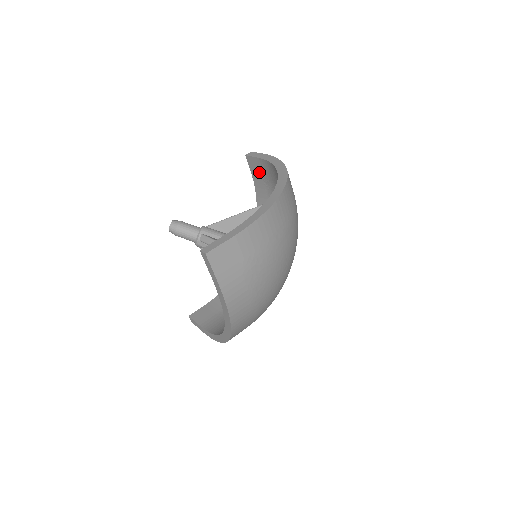
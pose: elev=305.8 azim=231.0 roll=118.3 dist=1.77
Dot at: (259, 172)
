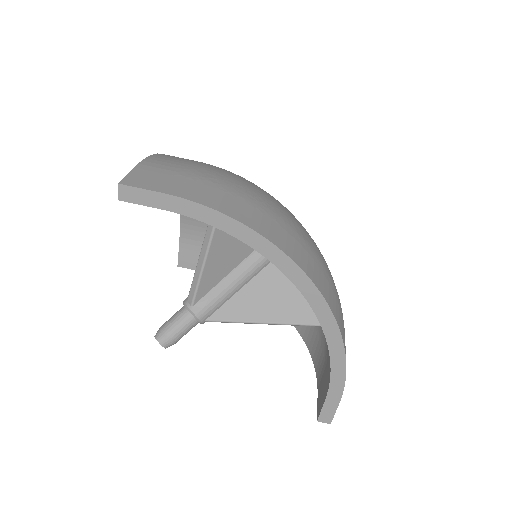
Dot at: (198, 254)
